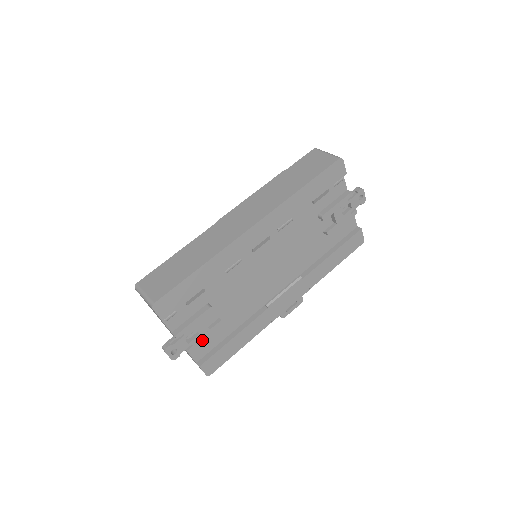
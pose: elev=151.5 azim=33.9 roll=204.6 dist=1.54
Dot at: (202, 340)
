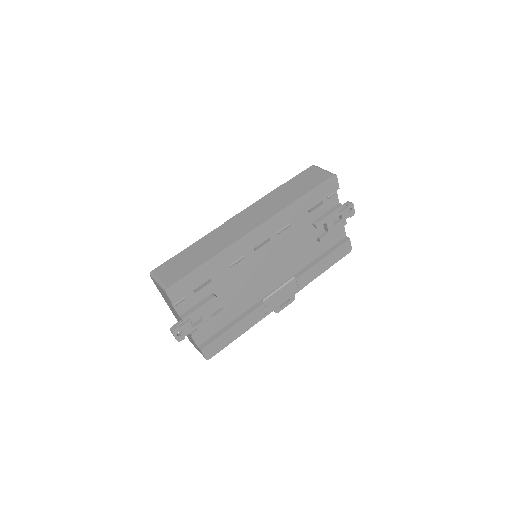
Dot at: (205, 326)
